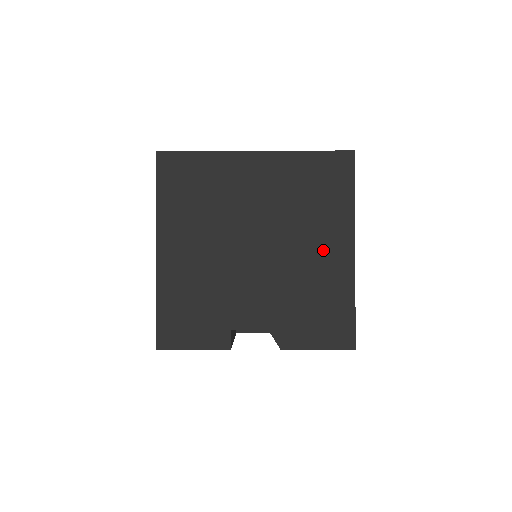
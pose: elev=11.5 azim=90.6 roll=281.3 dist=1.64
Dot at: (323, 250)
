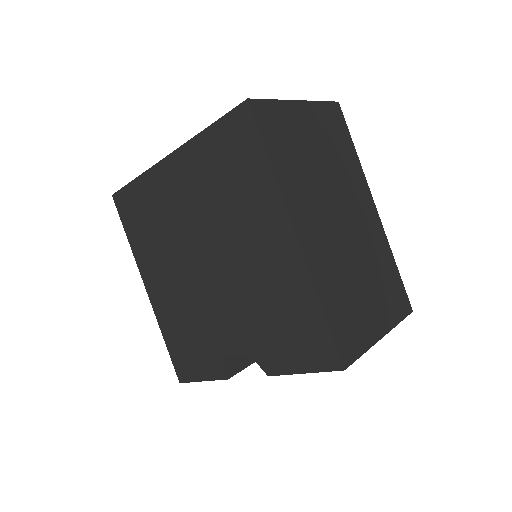
Dot at: (263, 247)
